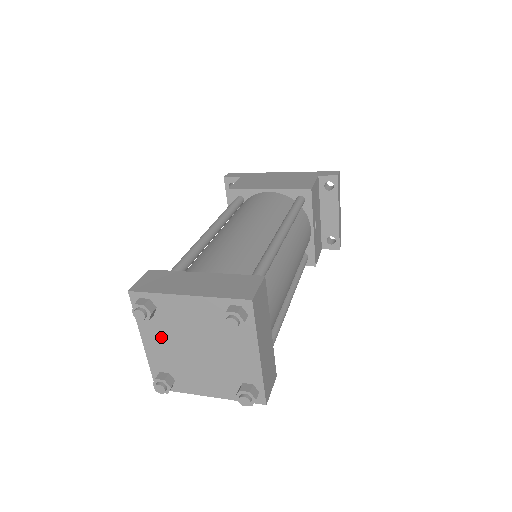
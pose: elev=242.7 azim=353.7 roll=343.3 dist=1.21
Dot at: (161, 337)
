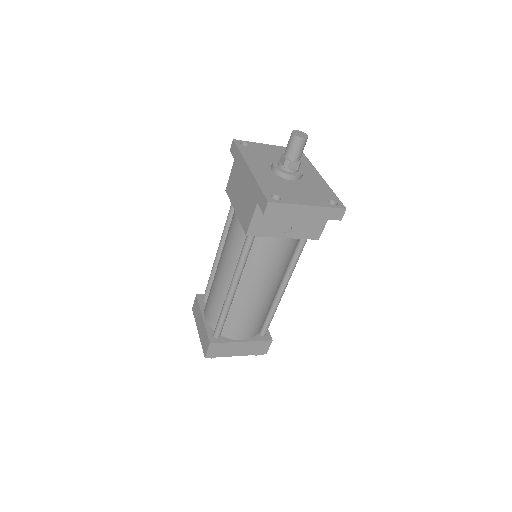
Dot at: occluded
